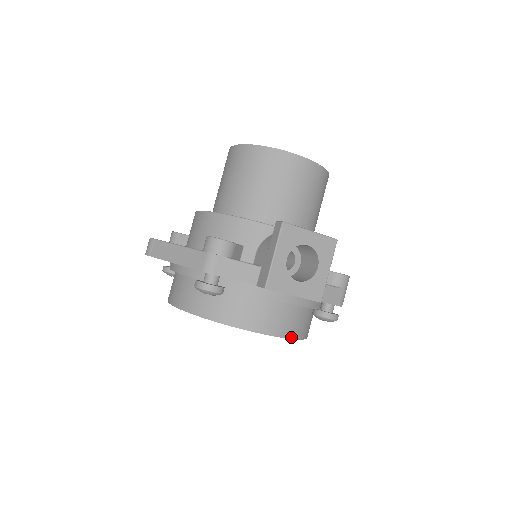
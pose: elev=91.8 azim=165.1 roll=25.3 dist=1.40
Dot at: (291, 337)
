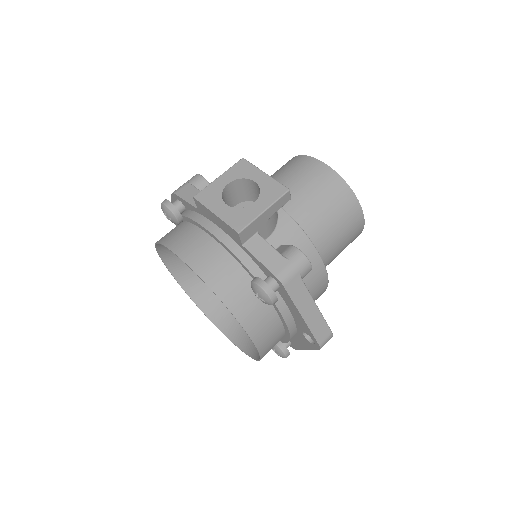
Dot at: (207, 282)
